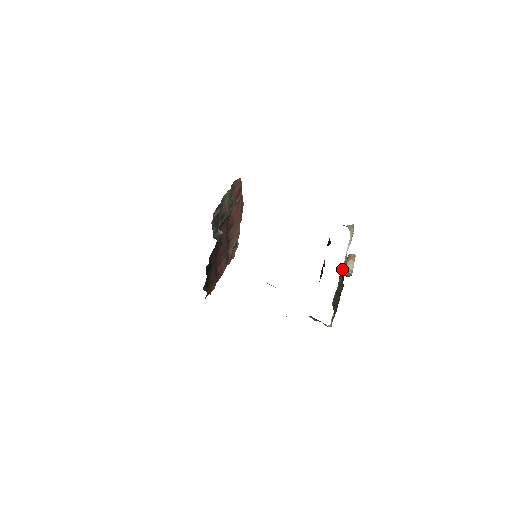
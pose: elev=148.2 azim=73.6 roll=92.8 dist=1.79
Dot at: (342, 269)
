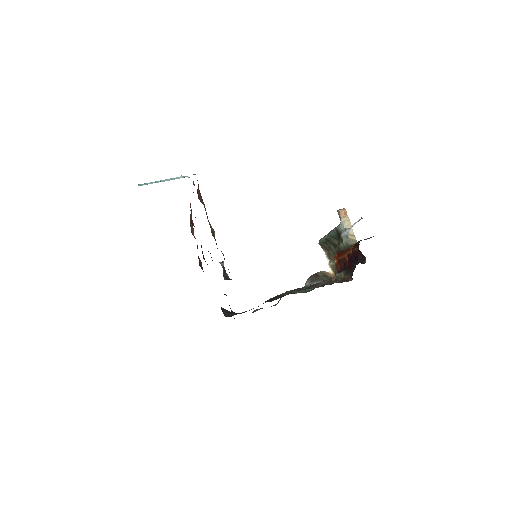
Dot at: (344, 236)
